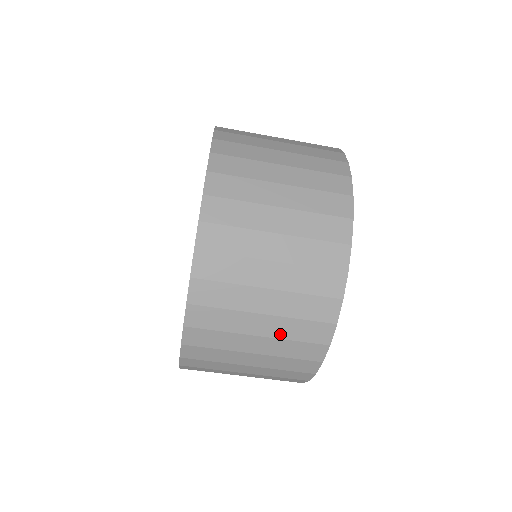
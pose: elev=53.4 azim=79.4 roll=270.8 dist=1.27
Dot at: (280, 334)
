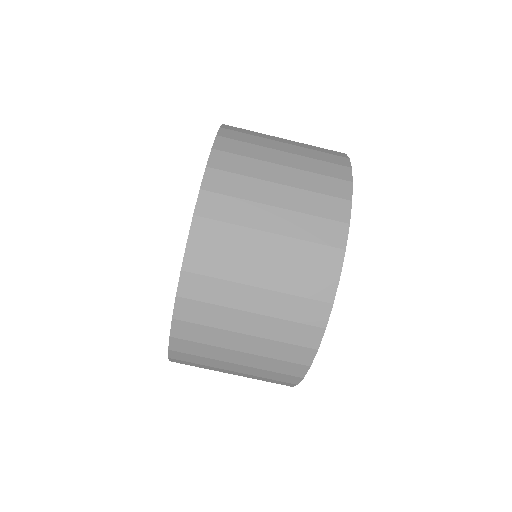
Dot at: (253, 374)
